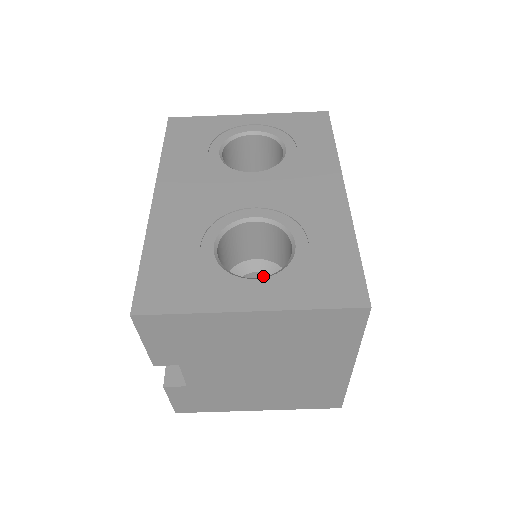
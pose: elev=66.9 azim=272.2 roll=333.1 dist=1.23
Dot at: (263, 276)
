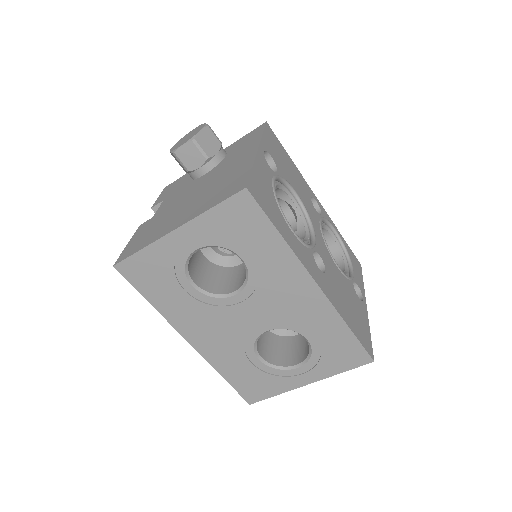
Dot at: occluded
